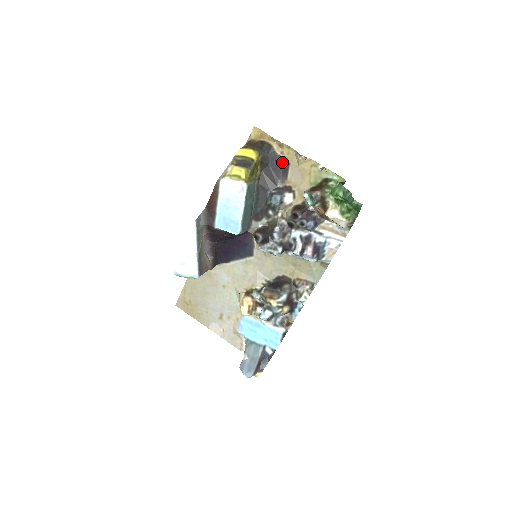
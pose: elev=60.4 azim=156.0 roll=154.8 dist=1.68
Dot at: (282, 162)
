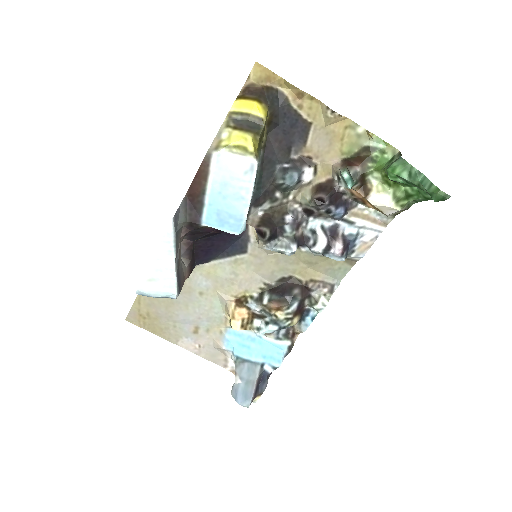
Dot at: (299, 120)
